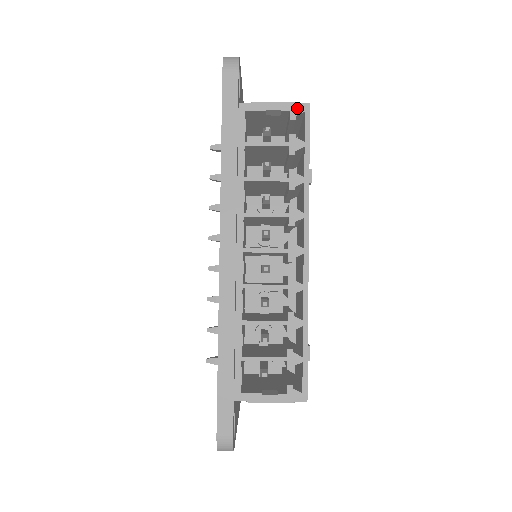
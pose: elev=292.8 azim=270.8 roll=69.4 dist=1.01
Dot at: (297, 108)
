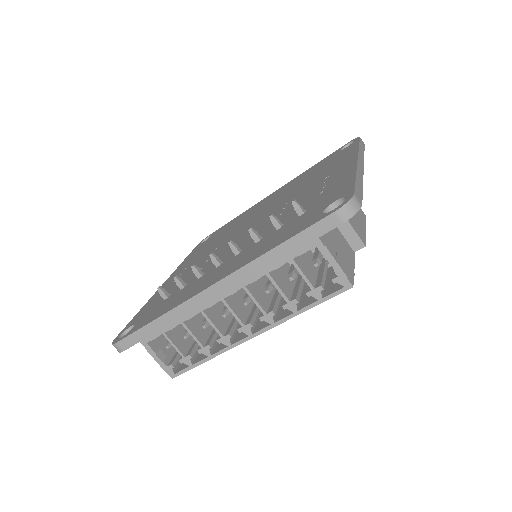
Dot at: (344, 280)
